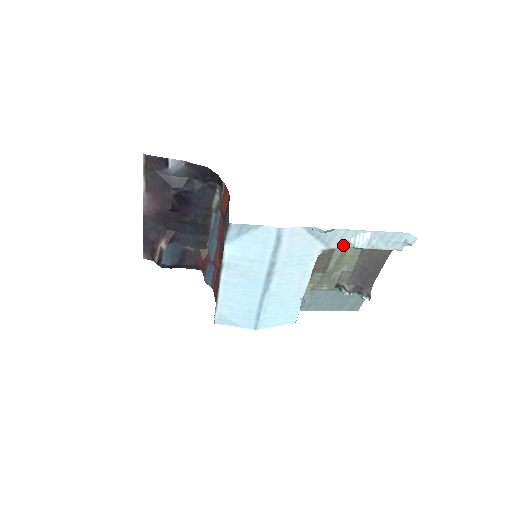
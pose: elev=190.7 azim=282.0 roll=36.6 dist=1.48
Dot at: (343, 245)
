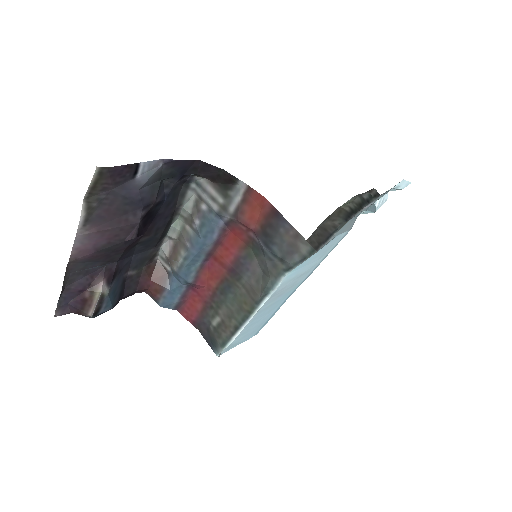
Dot at: occluded
